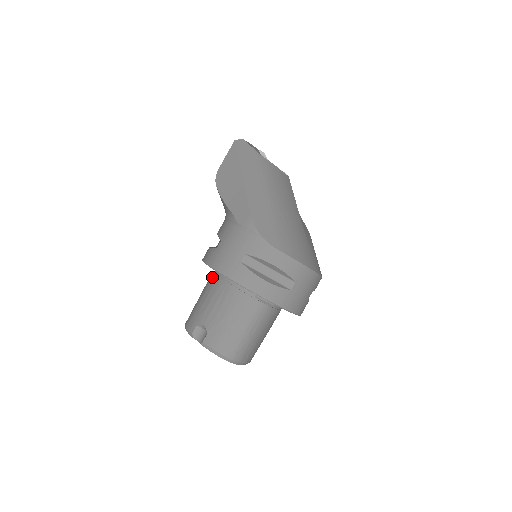
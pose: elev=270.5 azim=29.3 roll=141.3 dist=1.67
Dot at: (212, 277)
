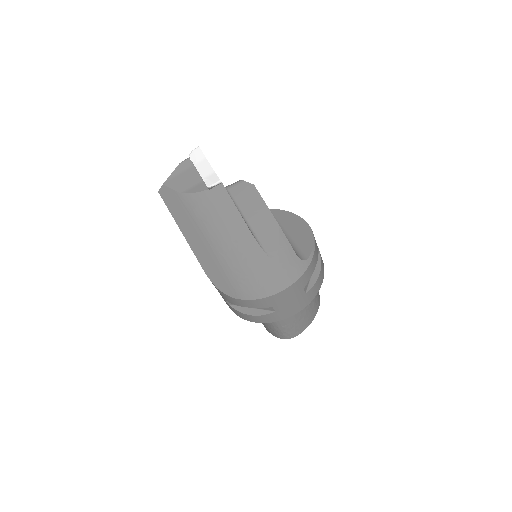
Dot at: occluded
